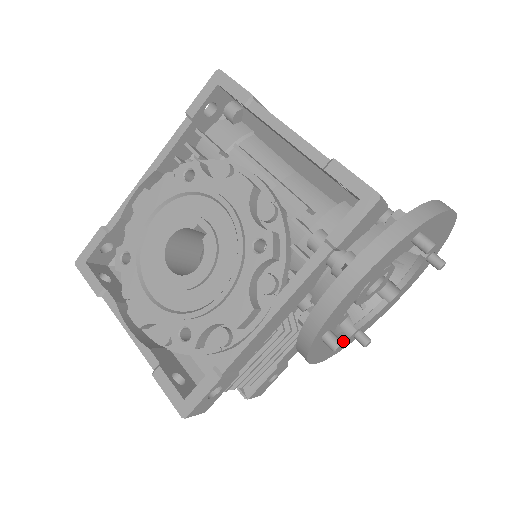
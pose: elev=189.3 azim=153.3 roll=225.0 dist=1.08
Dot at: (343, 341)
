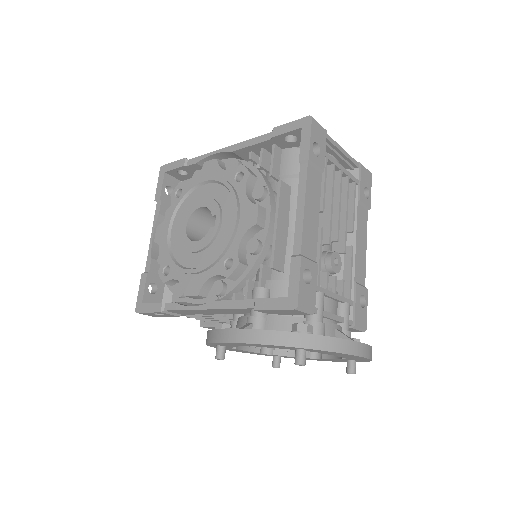
Dot at: (257, 353)
